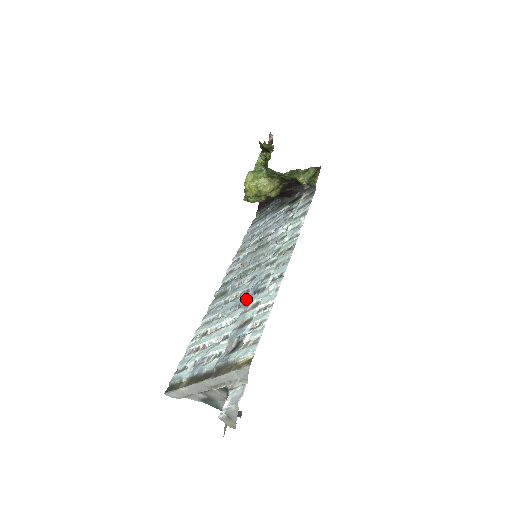
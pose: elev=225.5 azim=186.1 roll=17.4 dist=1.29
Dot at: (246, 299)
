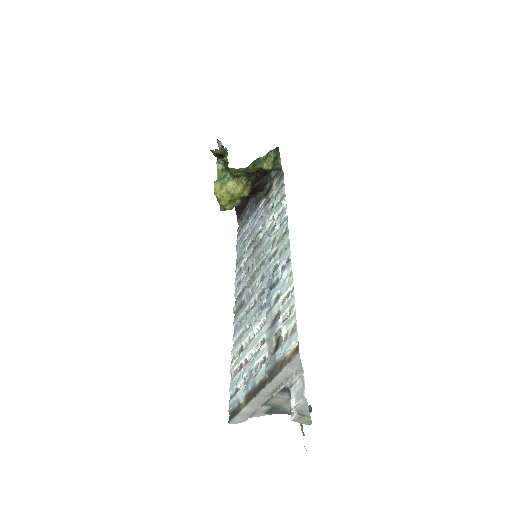
Dot at: (265, 298)
